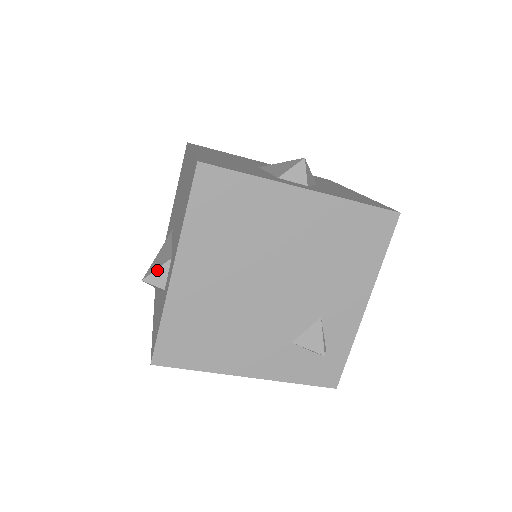
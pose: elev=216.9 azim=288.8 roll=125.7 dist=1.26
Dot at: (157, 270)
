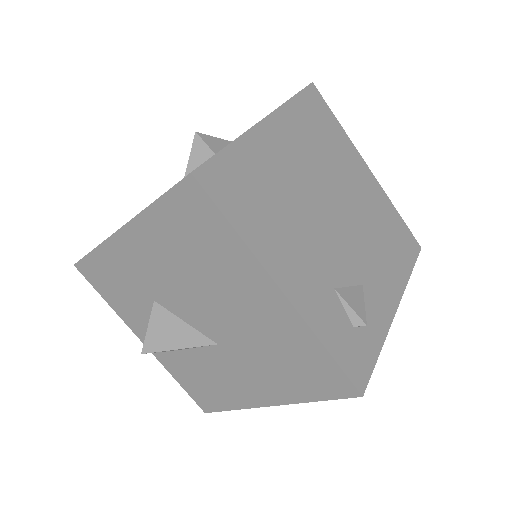
Dot at: (215, 138)
